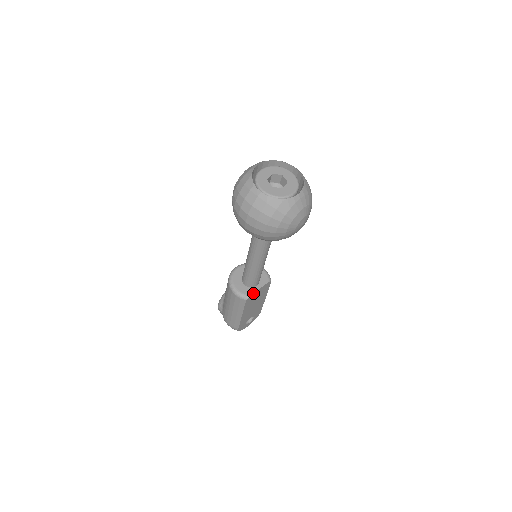
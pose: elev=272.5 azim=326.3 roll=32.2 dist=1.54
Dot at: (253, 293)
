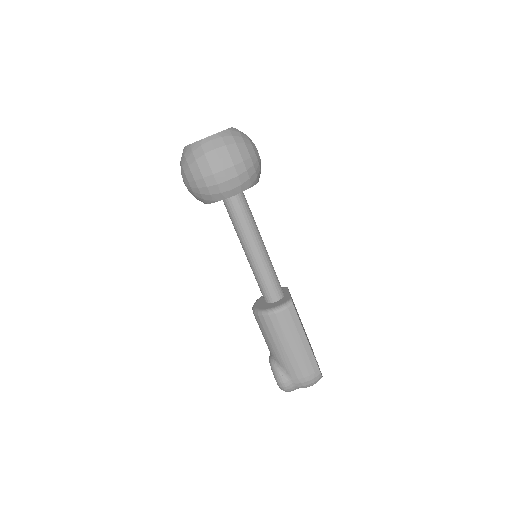
Dot at: (290, 296)
